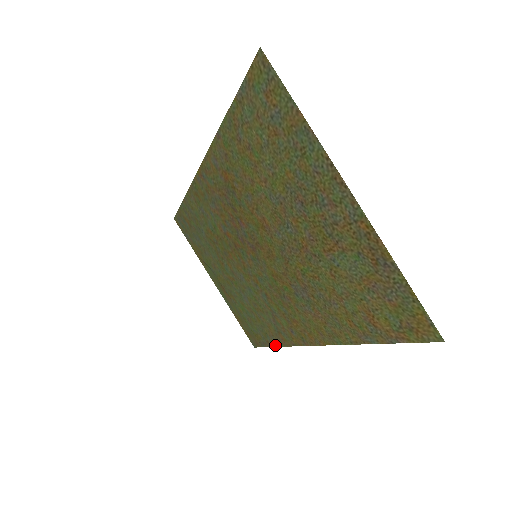
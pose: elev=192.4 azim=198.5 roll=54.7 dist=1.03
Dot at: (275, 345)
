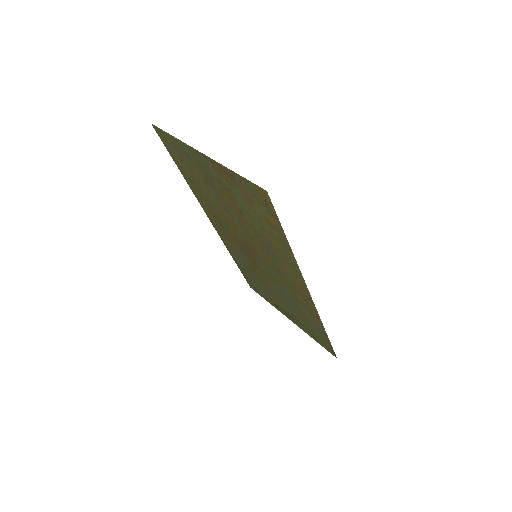
Dot at: (325, 333)
